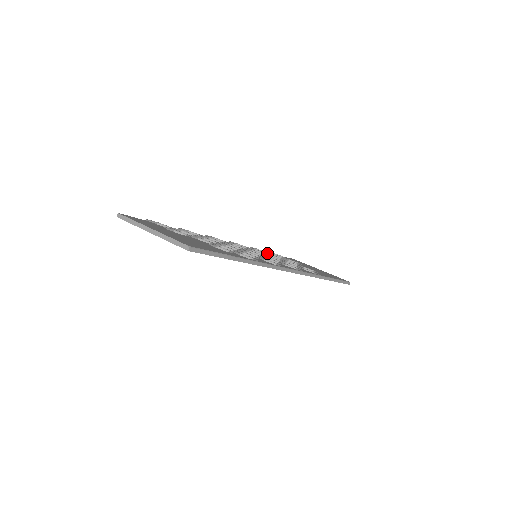
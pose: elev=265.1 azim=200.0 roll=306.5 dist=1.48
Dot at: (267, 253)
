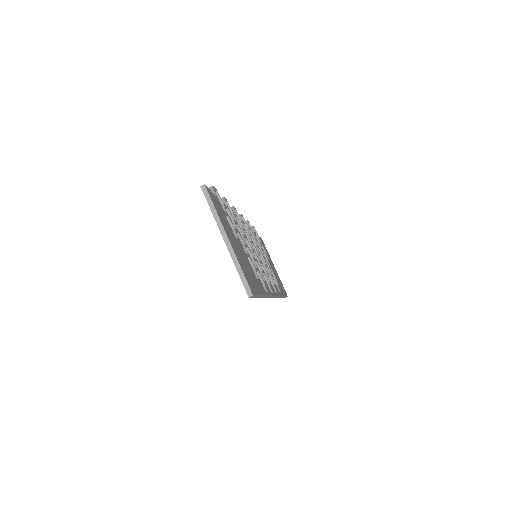
Dot at: occluded
